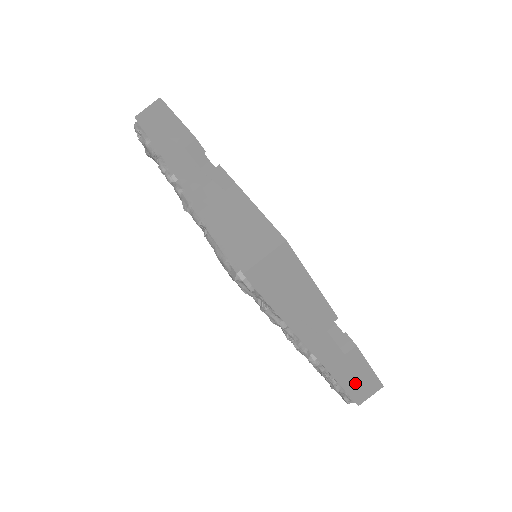
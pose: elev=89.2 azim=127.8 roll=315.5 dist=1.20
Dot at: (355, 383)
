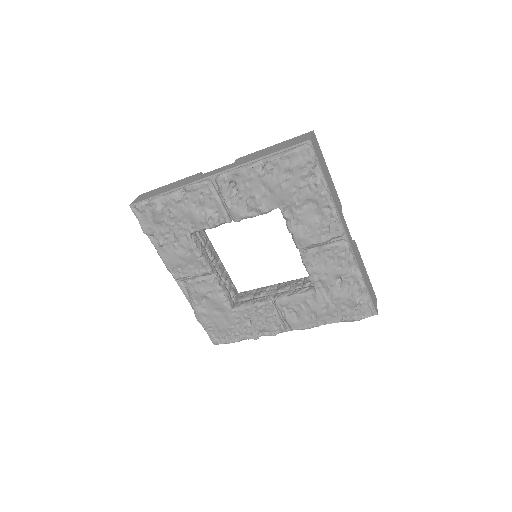
Dot at: (367, 283)
